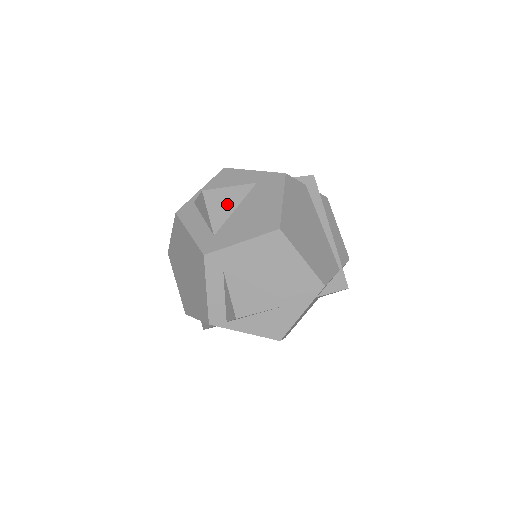
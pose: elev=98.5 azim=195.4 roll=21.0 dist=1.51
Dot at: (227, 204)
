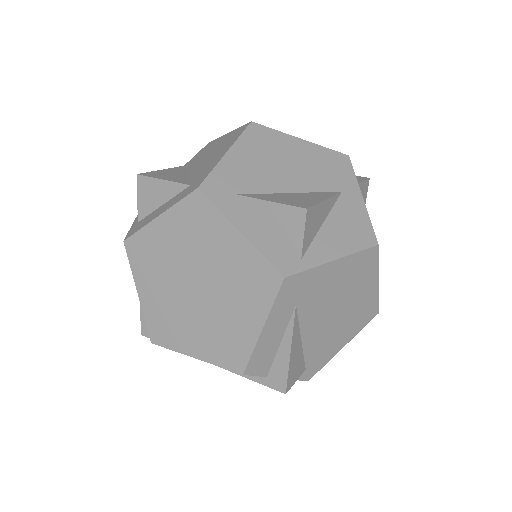
Dot at: (176, 174)
